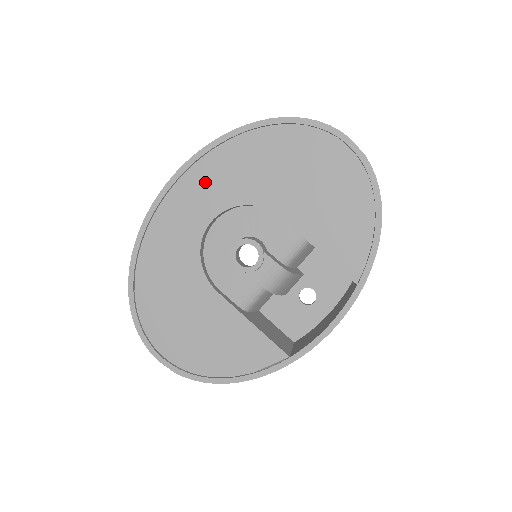
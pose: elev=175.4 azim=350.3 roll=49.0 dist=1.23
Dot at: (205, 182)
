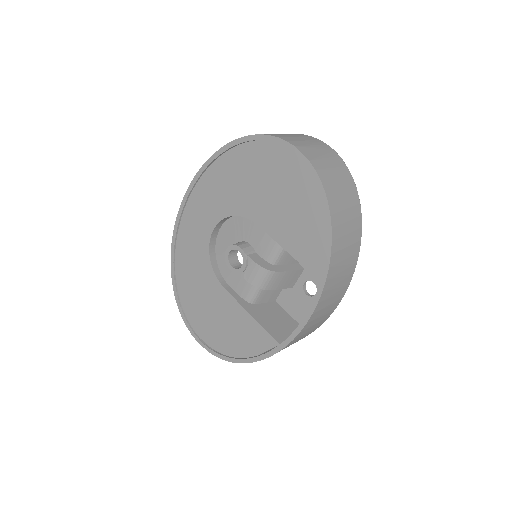
Dot at: (204, 199)
